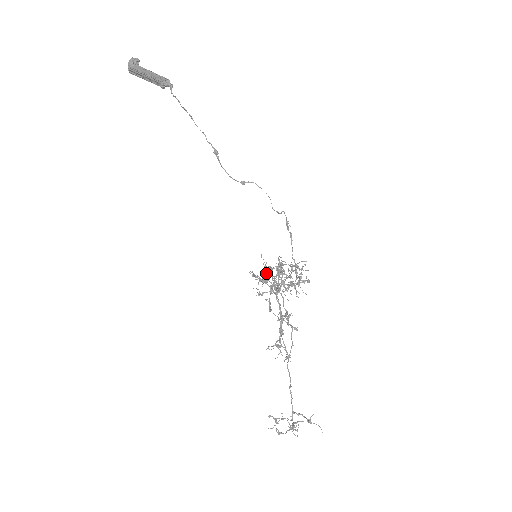
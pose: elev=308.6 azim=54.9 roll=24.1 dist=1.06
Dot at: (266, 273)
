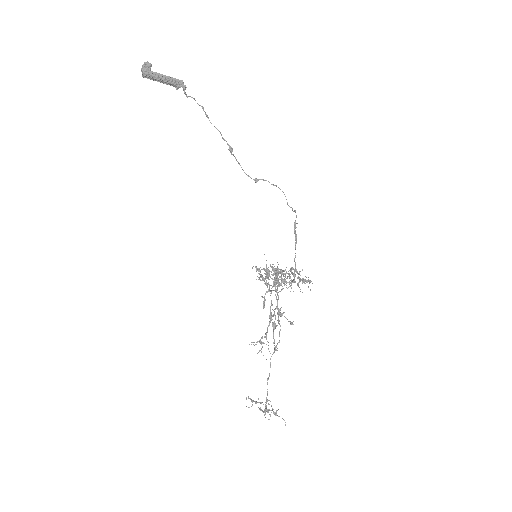
Dot at: occluded
